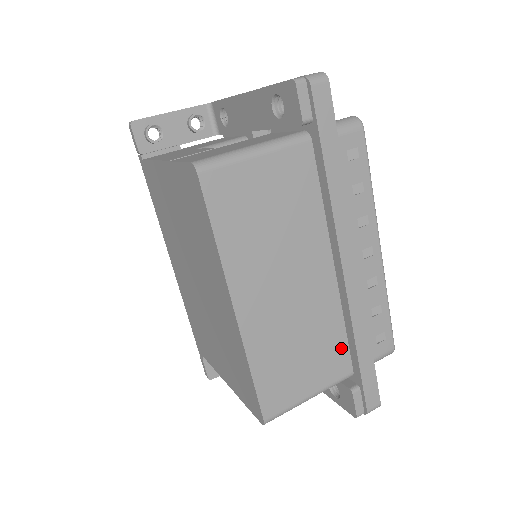
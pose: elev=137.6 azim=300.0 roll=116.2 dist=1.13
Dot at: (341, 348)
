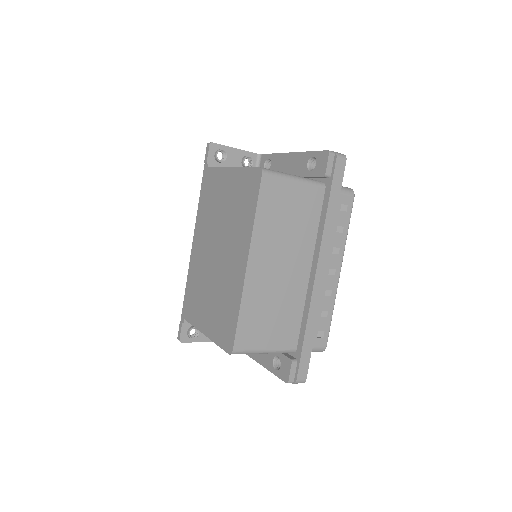
Dot at: (295, 327)
